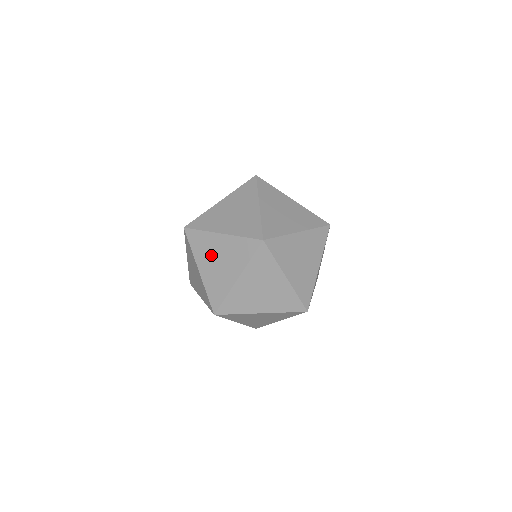
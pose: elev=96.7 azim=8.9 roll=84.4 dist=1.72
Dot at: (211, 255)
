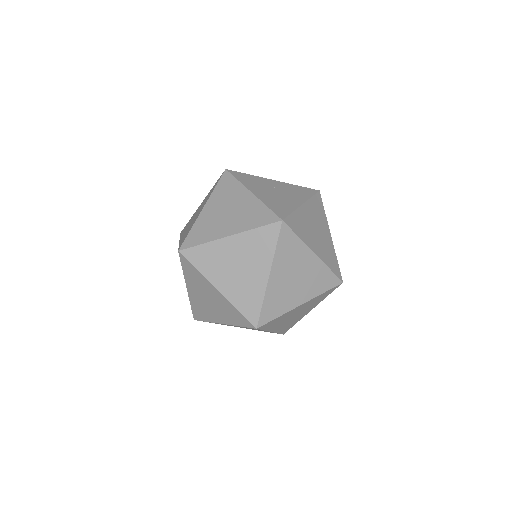
Dot at: occluded
